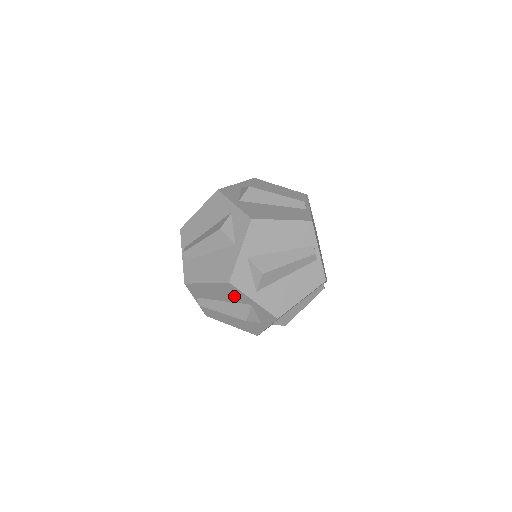
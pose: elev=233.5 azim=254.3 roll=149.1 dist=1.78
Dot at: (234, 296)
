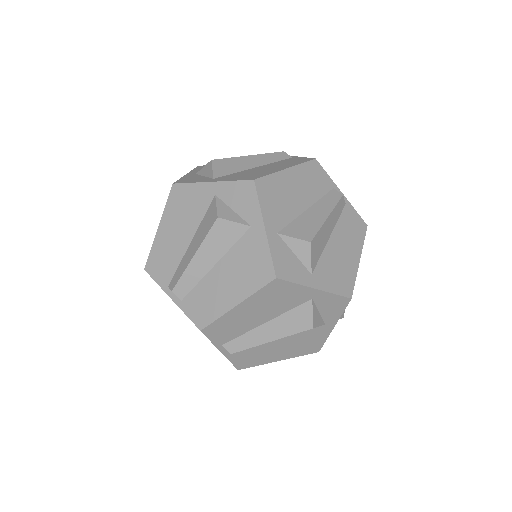
Dot at: (284, 300)
